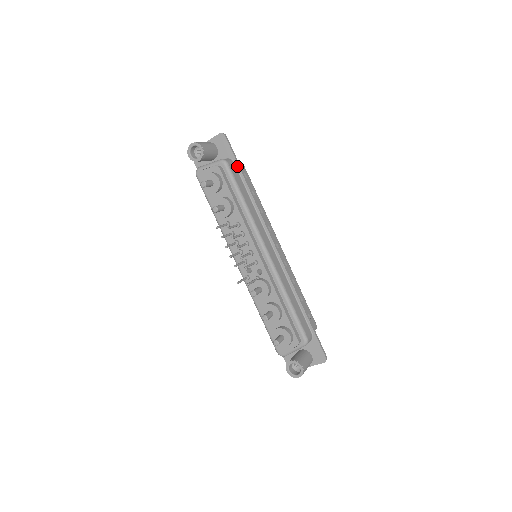
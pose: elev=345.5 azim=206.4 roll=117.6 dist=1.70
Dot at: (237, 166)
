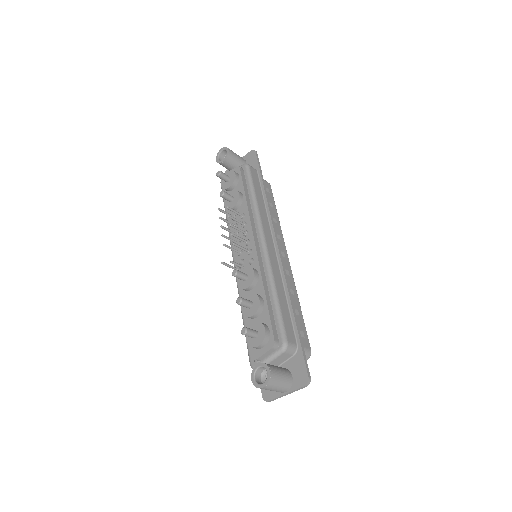
Dot at: (259, 174)
